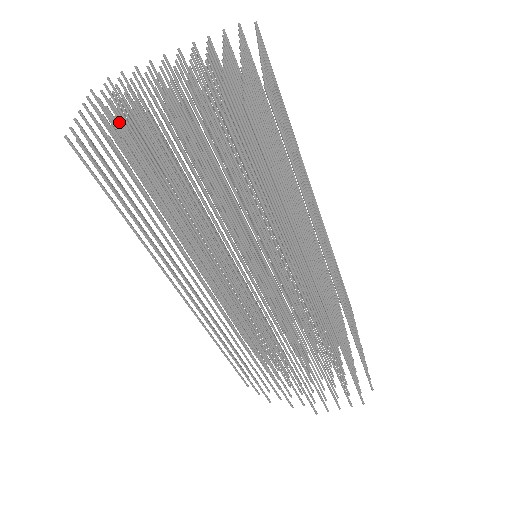
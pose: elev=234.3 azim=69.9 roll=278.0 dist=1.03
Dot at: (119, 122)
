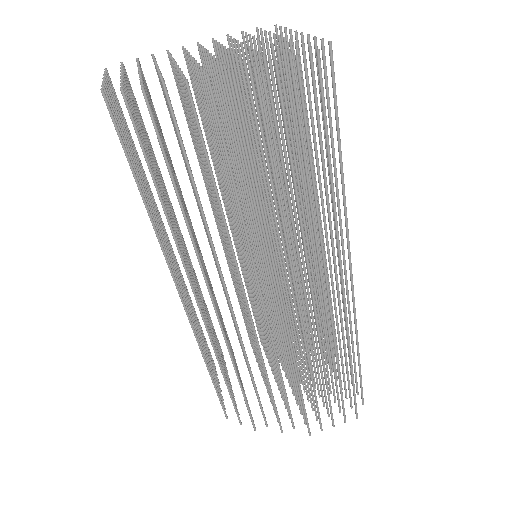
Dot at: occluded
